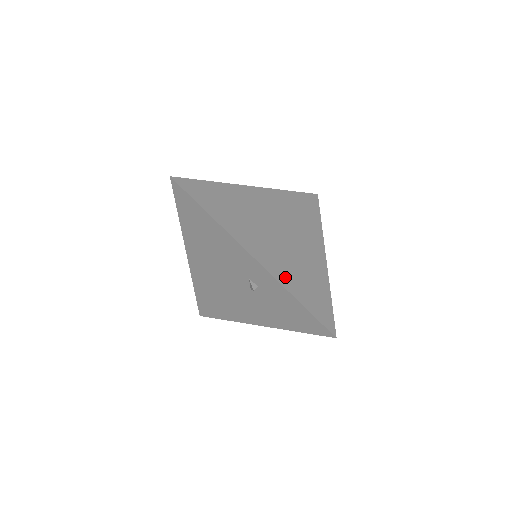
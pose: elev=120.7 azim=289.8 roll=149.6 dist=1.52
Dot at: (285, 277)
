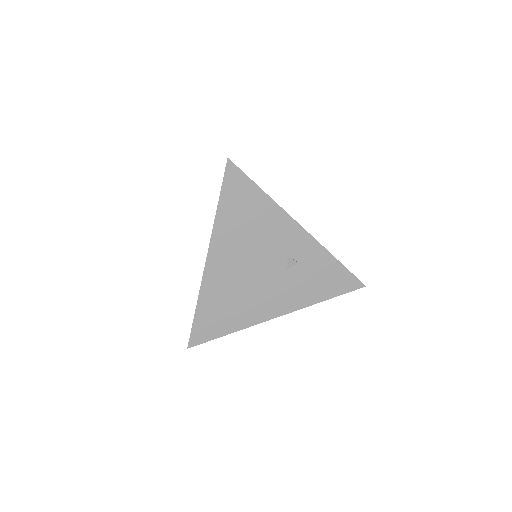
Dot at: occluded
